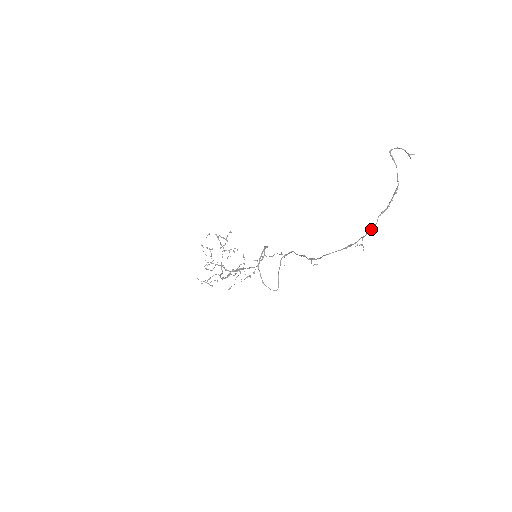
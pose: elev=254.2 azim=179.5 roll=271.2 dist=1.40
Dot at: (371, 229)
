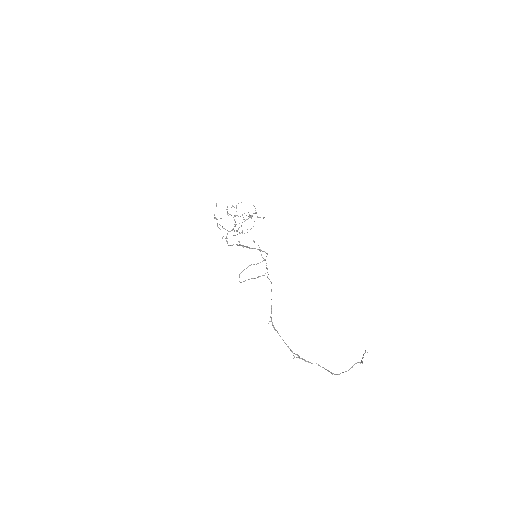
Dot at: (306, 361)
